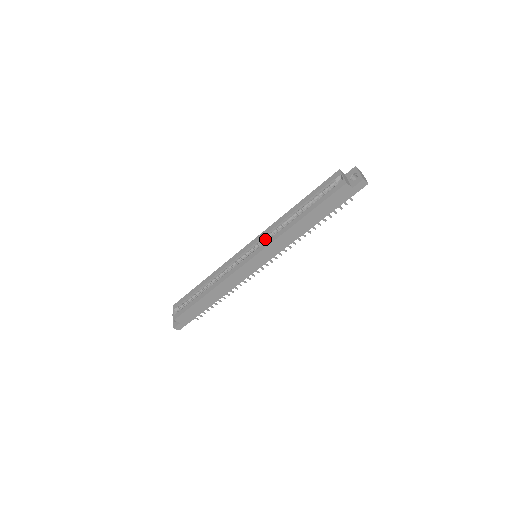
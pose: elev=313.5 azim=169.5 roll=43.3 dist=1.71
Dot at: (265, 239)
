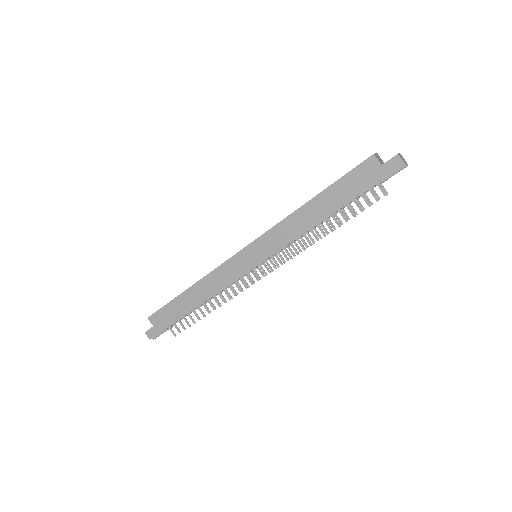
Dot at: occluded
